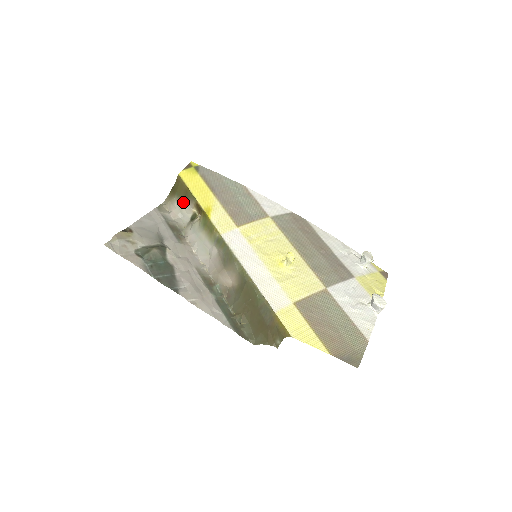
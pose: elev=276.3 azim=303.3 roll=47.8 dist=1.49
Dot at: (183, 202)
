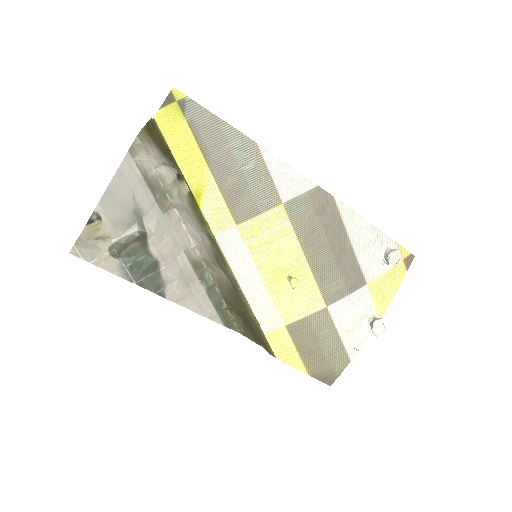
Dot at: (164, 157)
